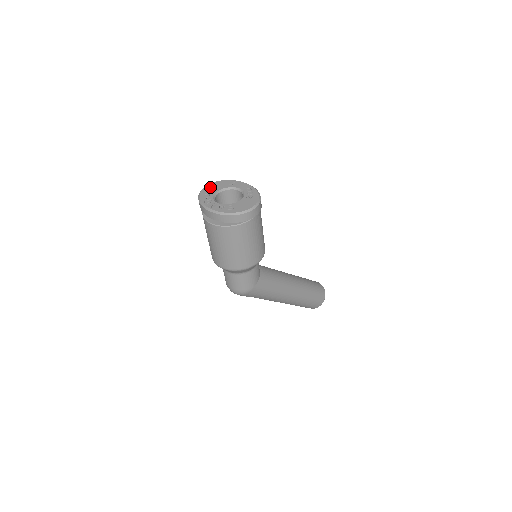
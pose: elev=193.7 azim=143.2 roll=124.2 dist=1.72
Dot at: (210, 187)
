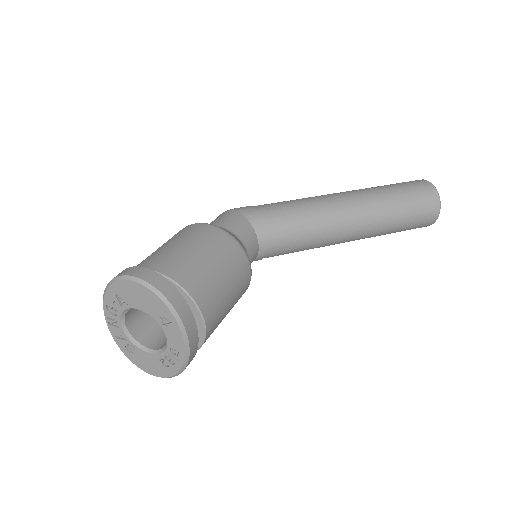
Dot at: (131, 291)
